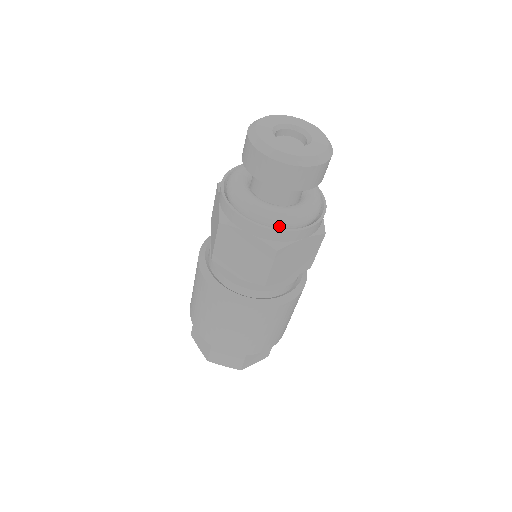
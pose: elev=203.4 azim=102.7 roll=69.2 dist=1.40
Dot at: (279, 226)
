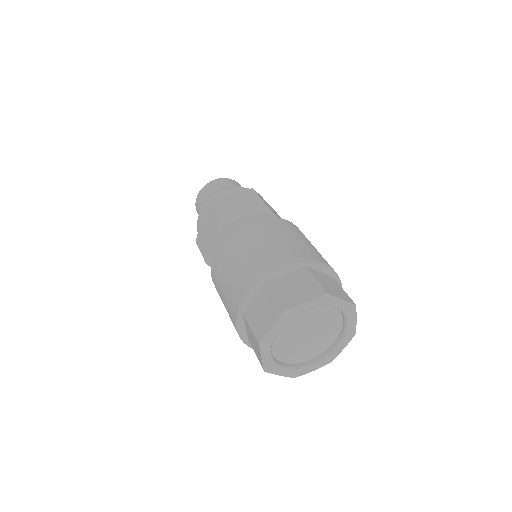
Dot at: occluded
